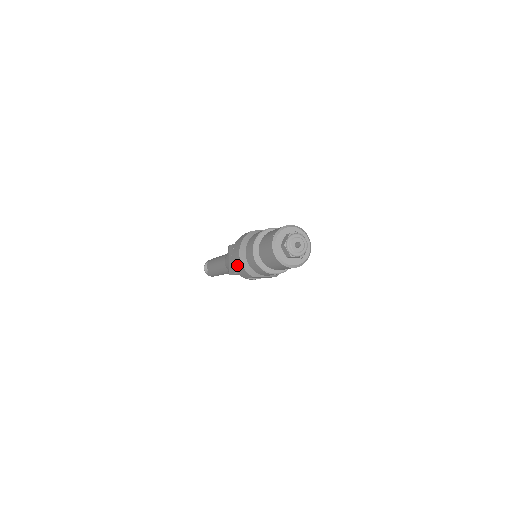
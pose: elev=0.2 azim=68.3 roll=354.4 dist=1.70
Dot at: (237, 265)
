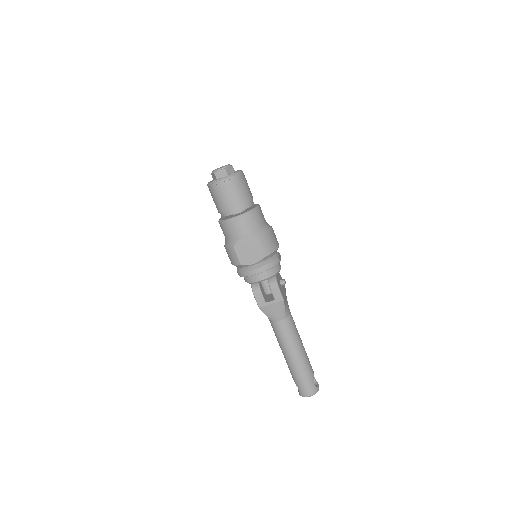
Dot at: (229, 258)
